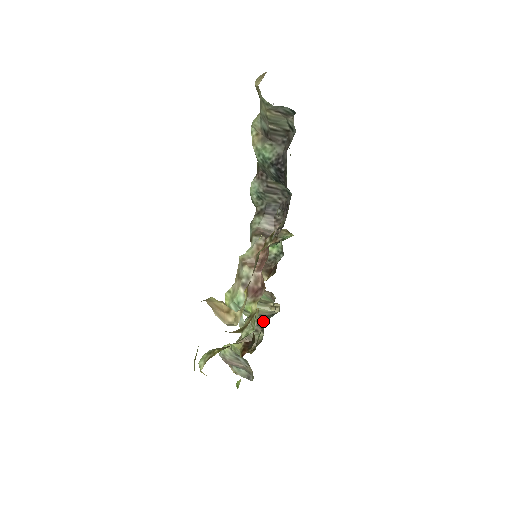
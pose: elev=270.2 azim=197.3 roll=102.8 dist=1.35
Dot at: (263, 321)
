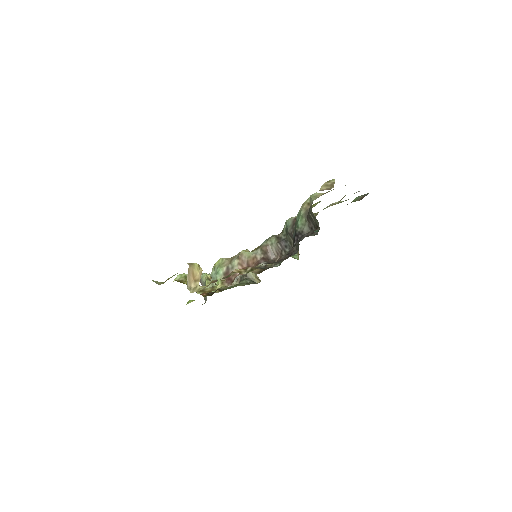
Dot at: (243, 280)
